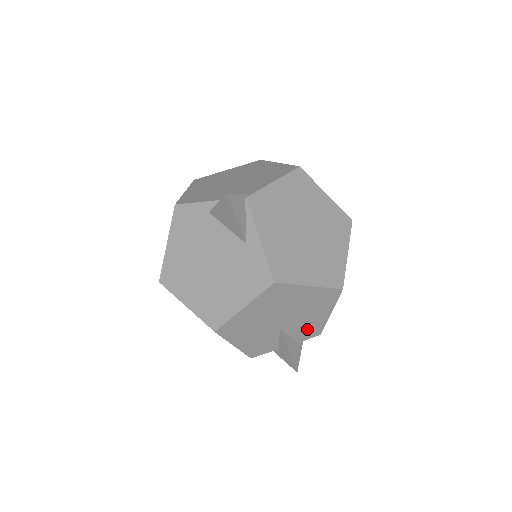
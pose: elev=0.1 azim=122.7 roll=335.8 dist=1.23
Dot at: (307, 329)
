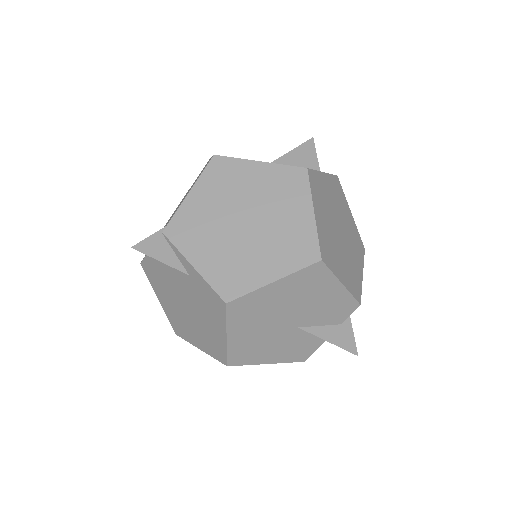
Dot at: (334, 310)
